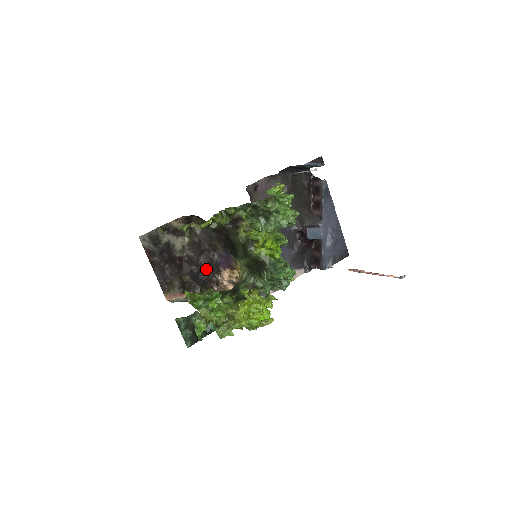
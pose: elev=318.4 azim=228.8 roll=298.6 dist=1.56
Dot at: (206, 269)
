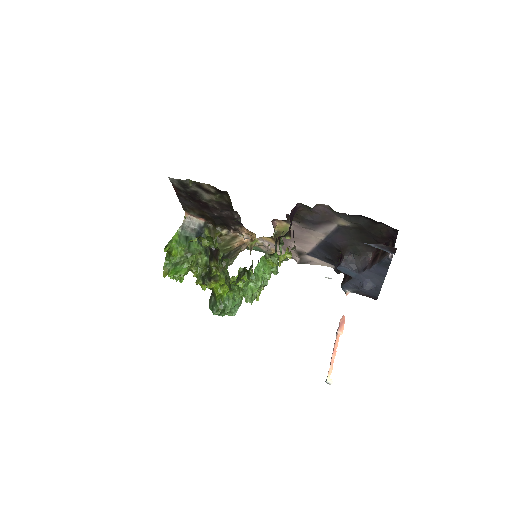
Dot at: (227, 219)
